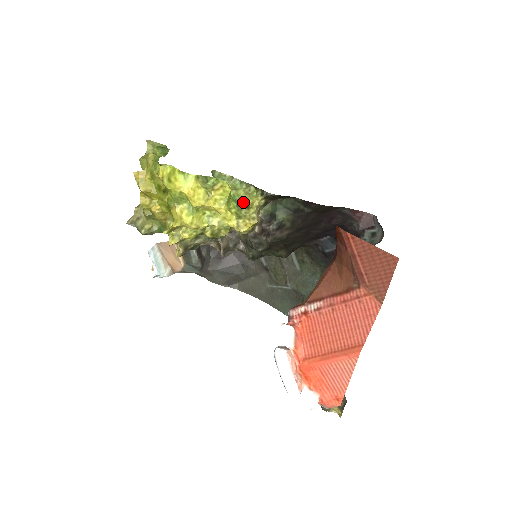
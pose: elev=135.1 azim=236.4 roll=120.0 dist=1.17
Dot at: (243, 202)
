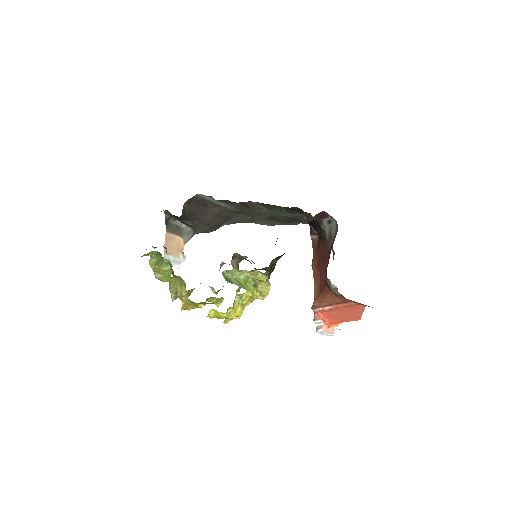
Dot at: (255, 281)
